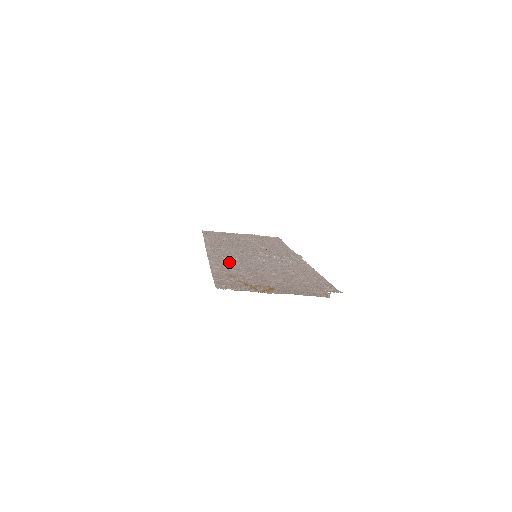
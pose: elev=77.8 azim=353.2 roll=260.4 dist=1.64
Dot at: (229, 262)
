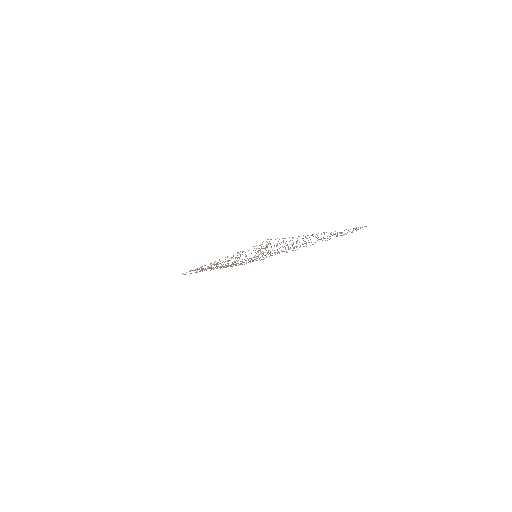
Dot at: occluded
